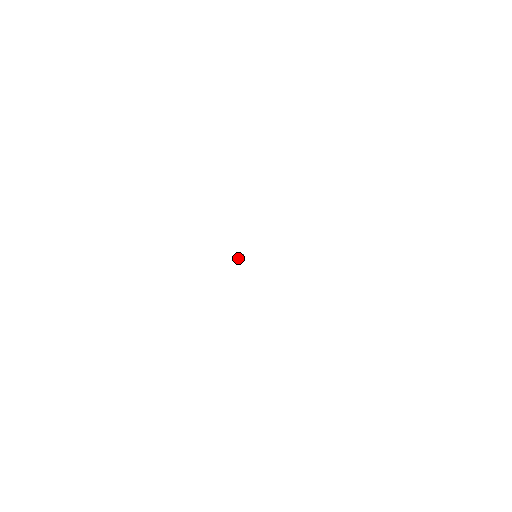
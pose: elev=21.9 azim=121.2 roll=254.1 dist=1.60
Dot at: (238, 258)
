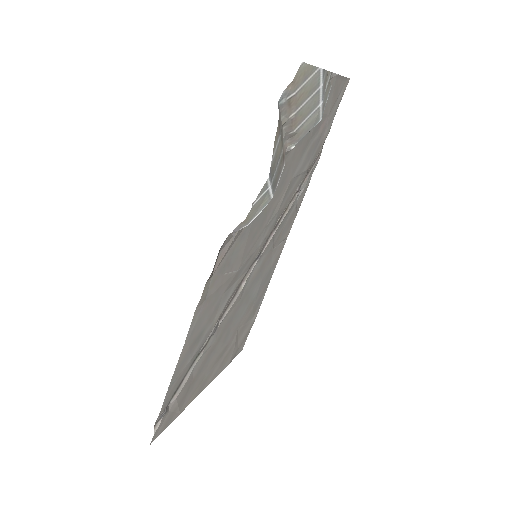
Dot at: (244, 279)
